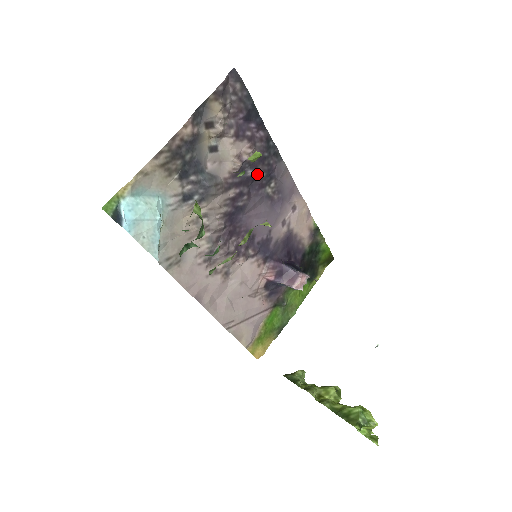
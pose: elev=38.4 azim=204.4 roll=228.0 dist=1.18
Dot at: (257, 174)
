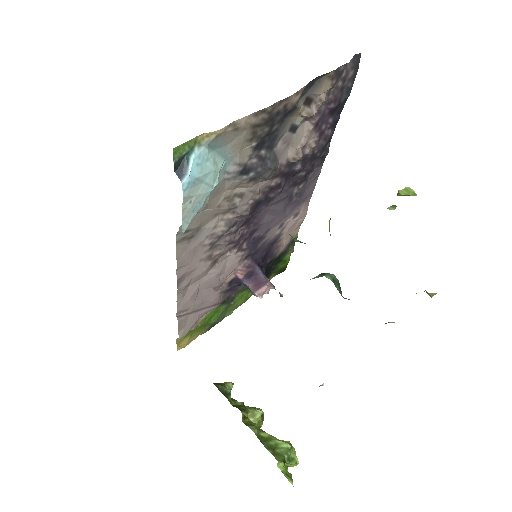
Dot at: (300, 171)
